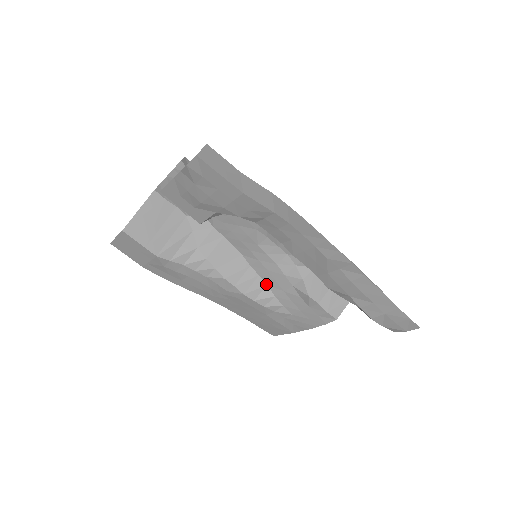
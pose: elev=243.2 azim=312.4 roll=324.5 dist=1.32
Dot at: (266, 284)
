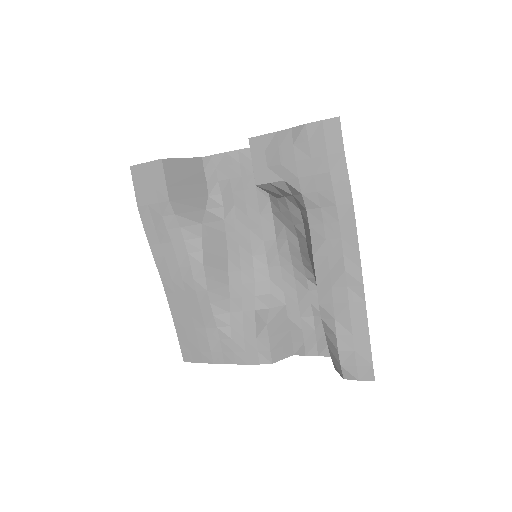
Dot at: (229, 297)
